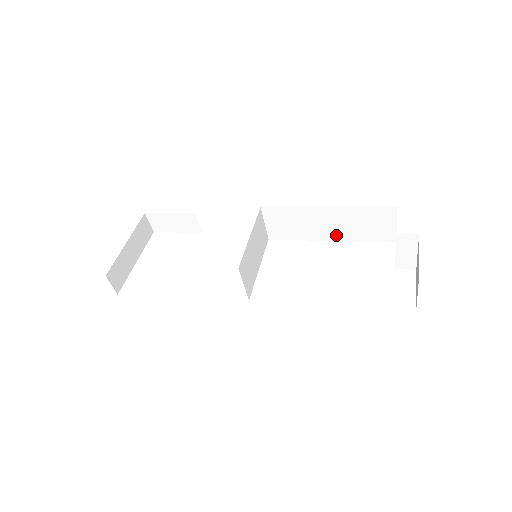
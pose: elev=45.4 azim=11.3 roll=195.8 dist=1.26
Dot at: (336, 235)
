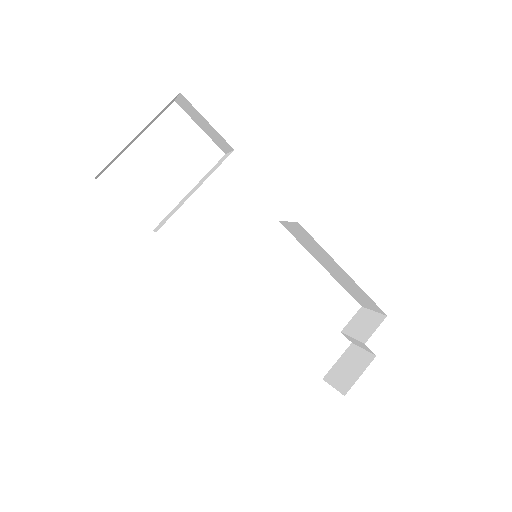
Dot at: (331, 271)
